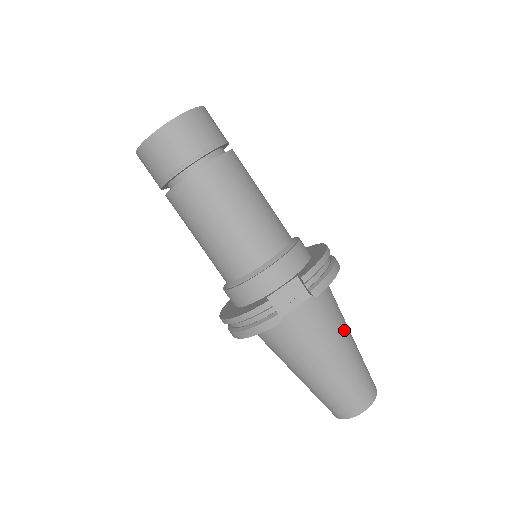
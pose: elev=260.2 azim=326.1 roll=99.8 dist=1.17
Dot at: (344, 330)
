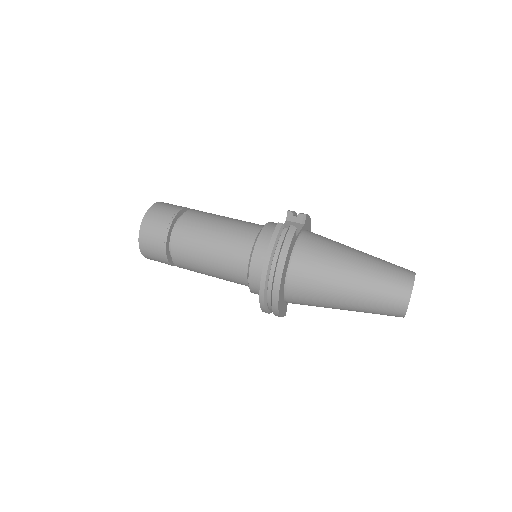
Dot at: occluded
